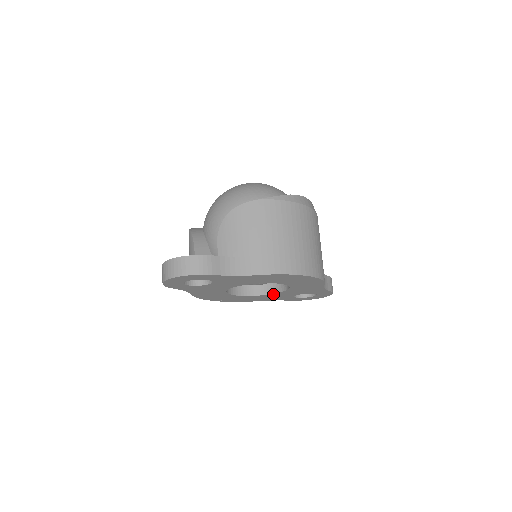
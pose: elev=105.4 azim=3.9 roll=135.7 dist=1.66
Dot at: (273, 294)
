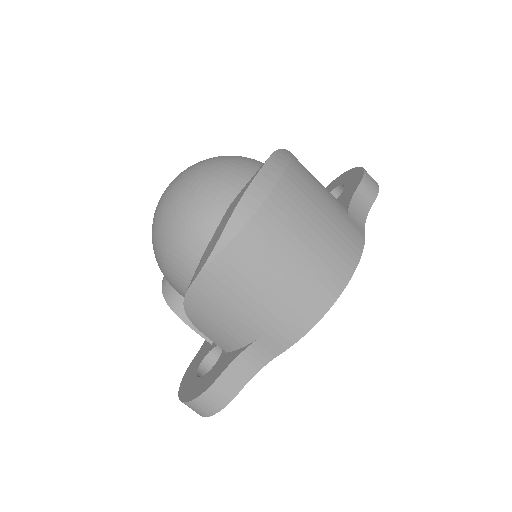
Dot at: occluded
